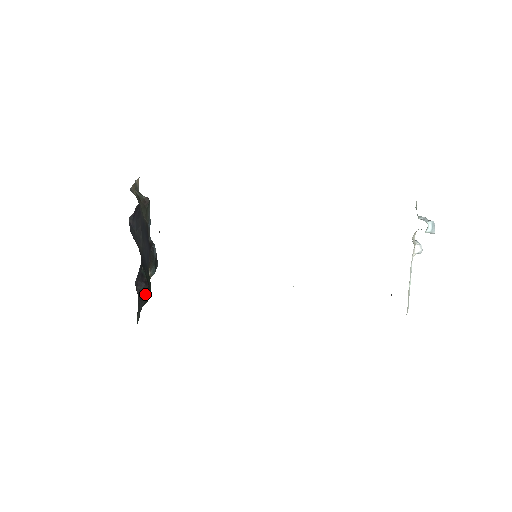
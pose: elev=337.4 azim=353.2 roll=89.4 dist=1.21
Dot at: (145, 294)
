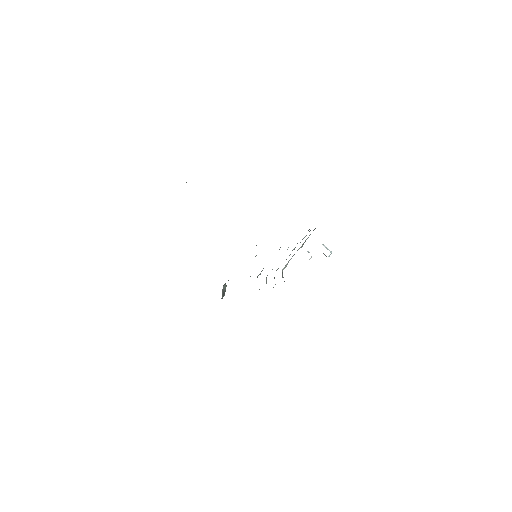
Dot at: occluded
